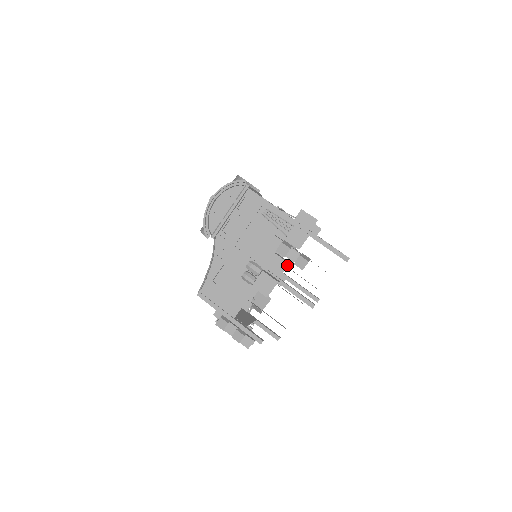
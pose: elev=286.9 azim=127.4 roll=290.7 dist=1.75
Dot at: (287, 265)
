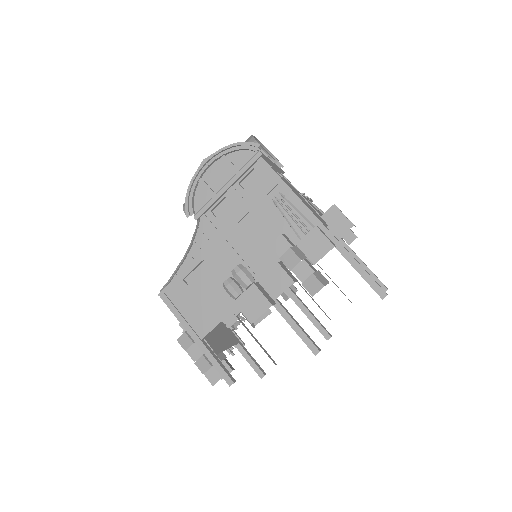
Dot at: (291, 283)
